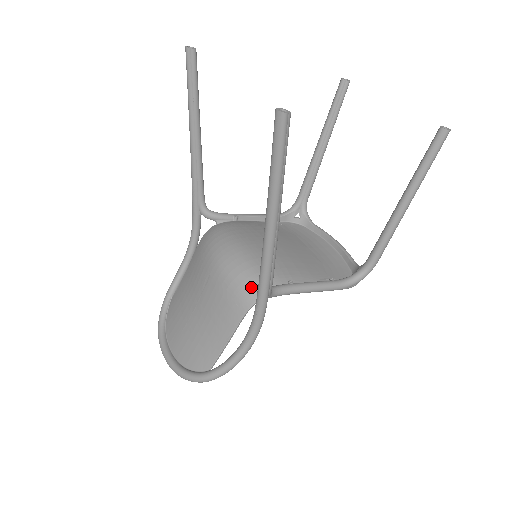
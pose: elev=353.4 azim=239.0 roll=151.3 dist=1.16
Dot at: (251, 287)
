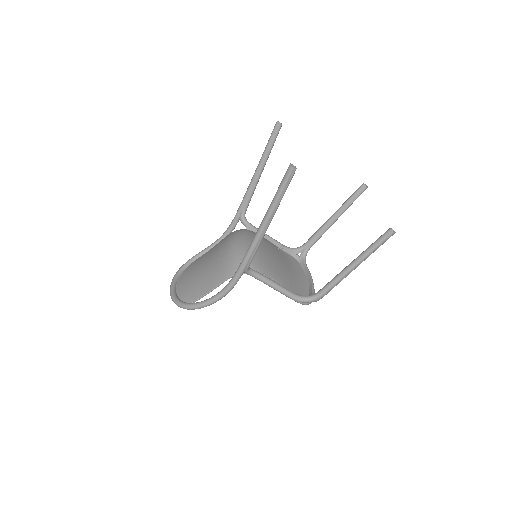
Dot at: occluded
